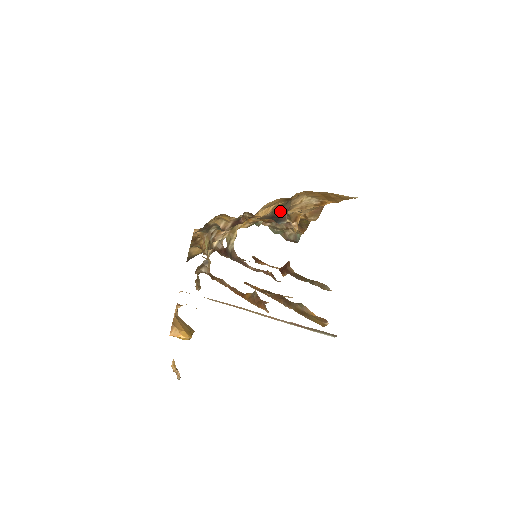
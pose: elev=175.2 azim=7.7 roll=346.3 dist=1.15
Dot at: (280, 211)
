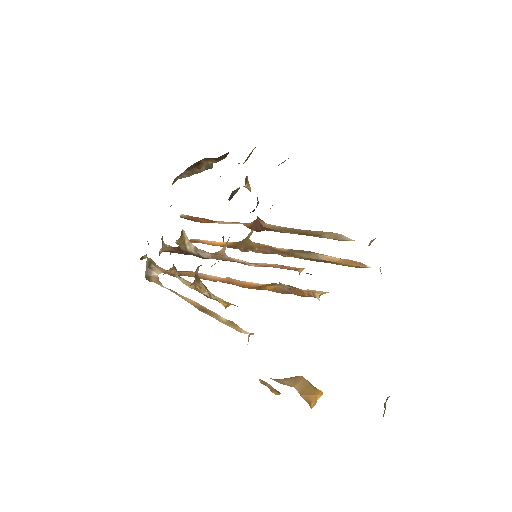
Dot at: occluded
